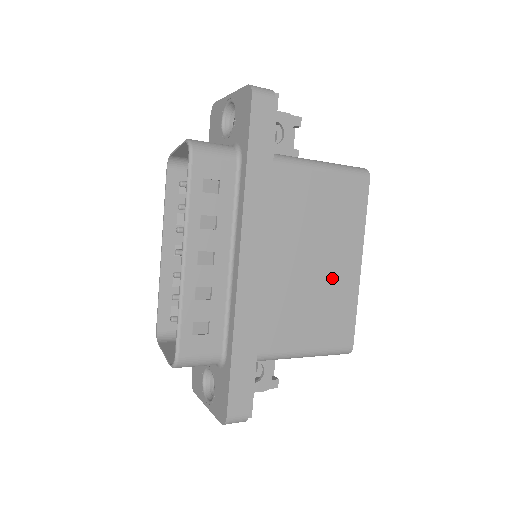
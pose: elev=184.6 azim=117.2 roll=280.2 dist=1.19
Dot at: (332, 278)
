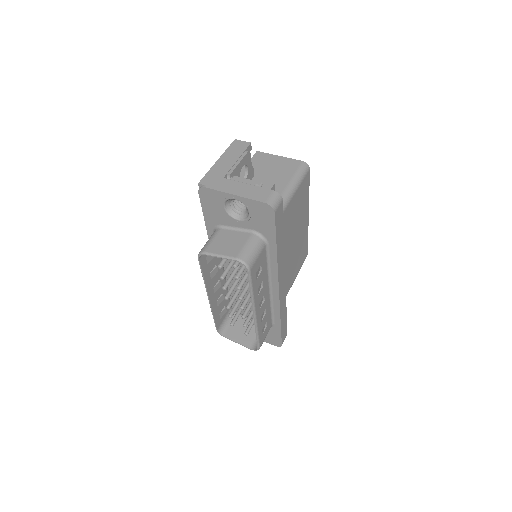
Dot at: (300, 239)
